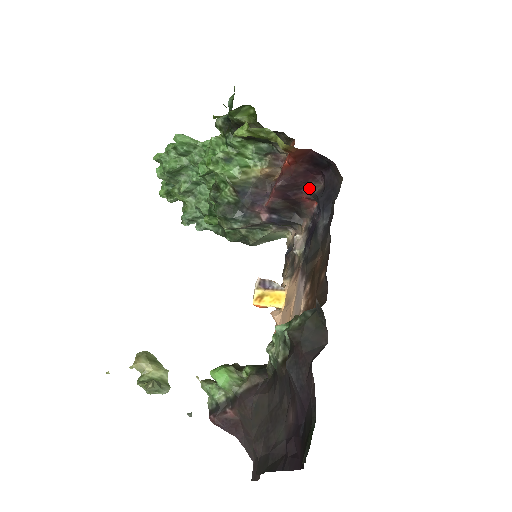
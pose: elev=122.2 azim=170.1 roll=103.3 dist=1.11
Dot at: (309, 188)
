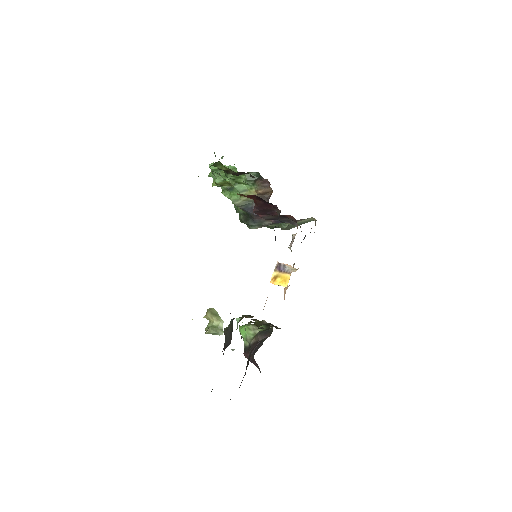
Dot at: occluded
